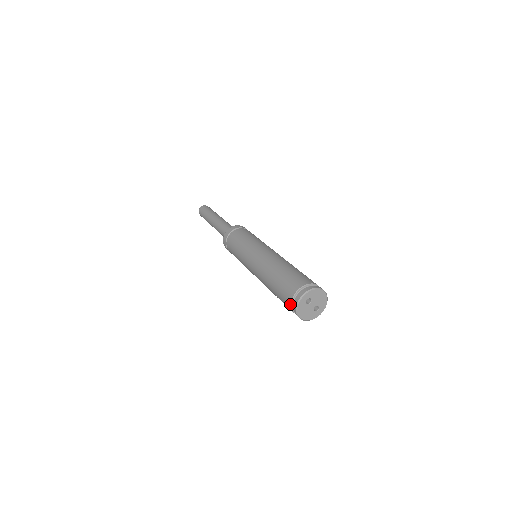
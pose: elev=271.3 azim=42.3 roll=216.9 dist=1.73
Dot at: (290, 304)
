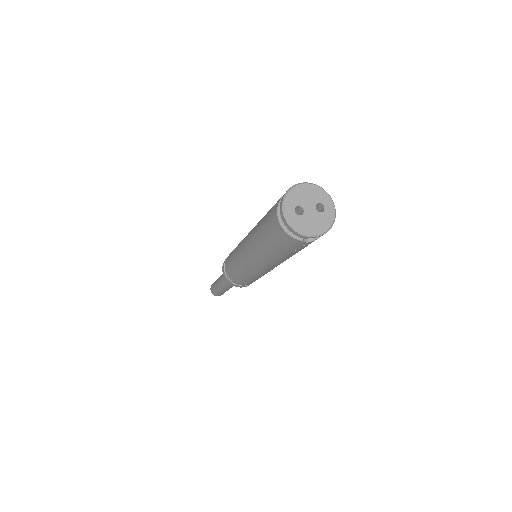
Dot at: (291, 238)
